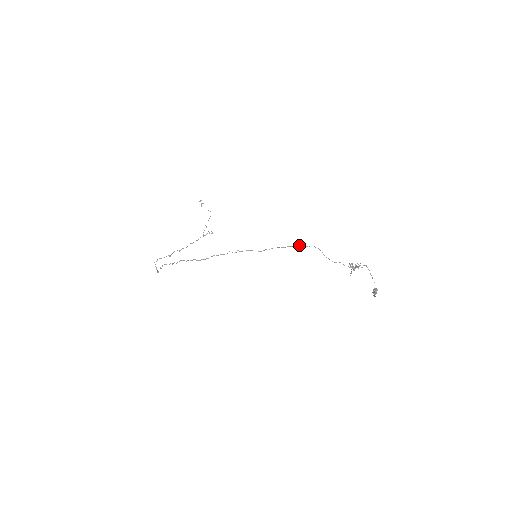
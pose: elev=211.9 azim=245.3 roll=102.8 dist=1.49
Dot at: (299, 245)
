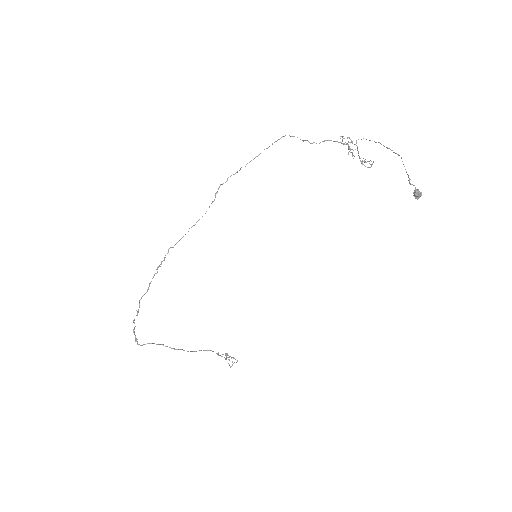
Dot at: occluded
